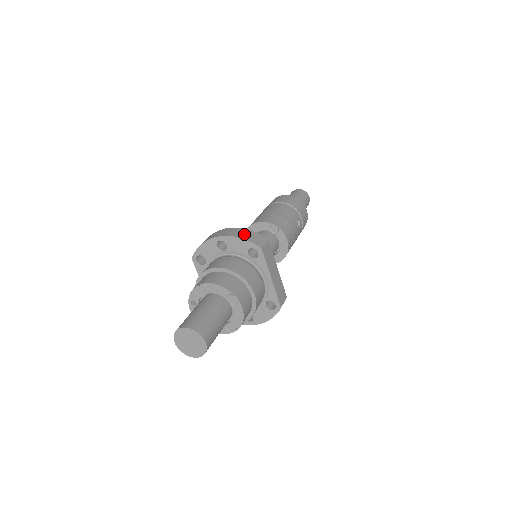
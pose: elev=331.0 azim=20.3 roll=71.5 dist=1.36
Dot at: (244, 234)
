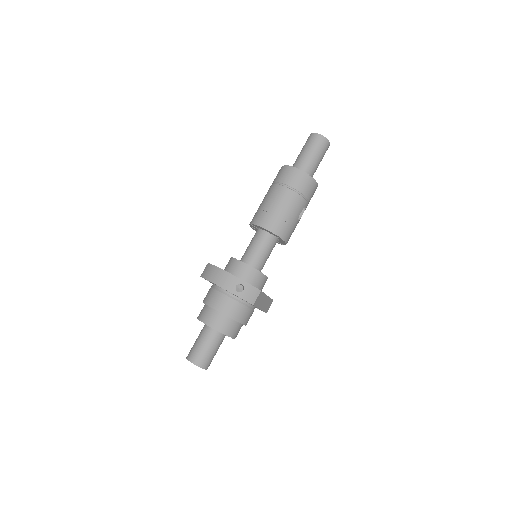
Dot at: occluded
